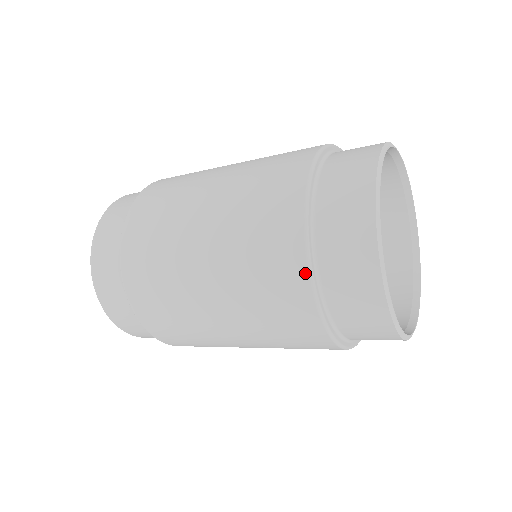
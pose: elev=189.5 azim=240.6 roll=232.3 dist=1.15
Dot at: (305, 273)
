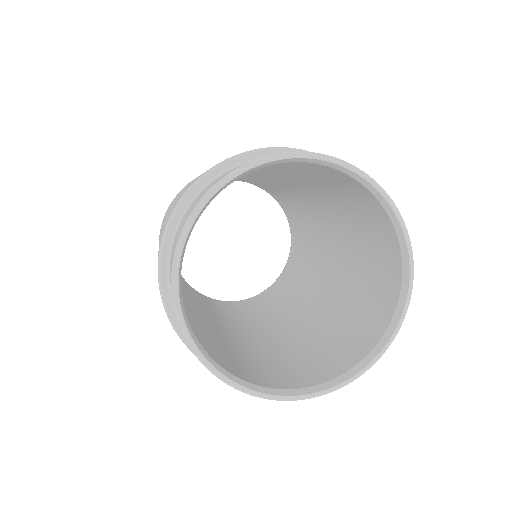
Dot at: (166, 313)
